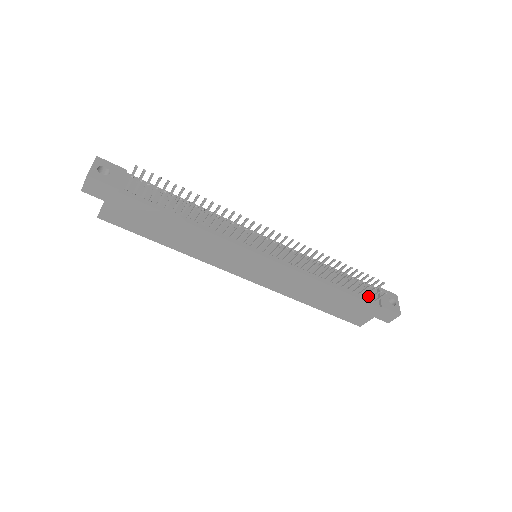
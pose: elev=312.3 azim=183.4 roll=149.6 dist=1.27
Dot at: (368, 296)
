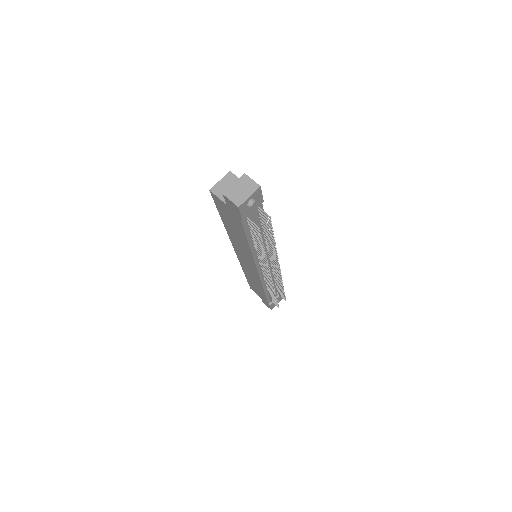
Dot at: occluded
